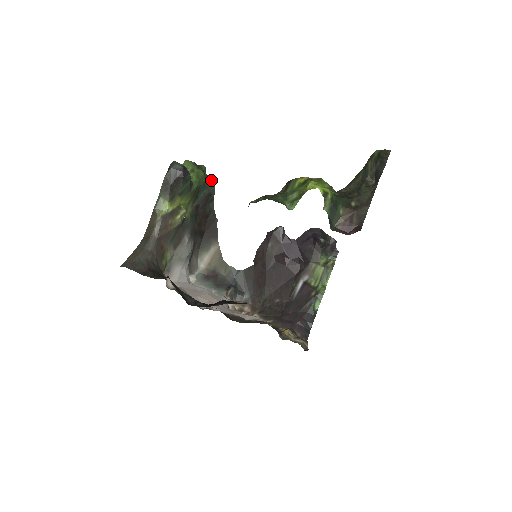
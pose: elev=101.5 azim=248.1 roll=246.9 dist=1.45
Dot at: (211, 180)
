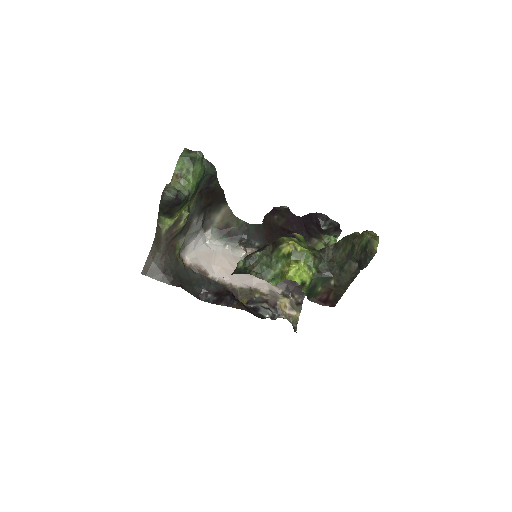
Dot at: (211, 165)
